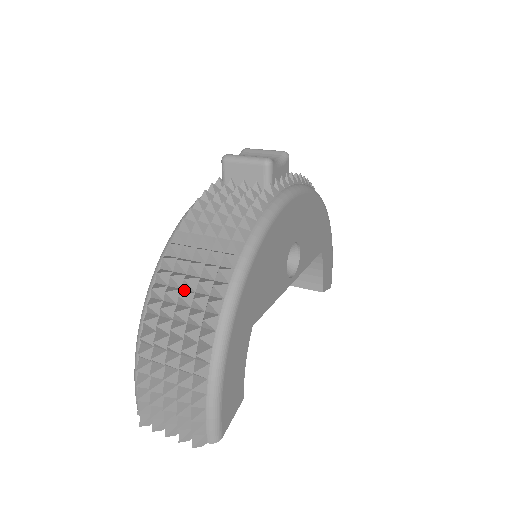
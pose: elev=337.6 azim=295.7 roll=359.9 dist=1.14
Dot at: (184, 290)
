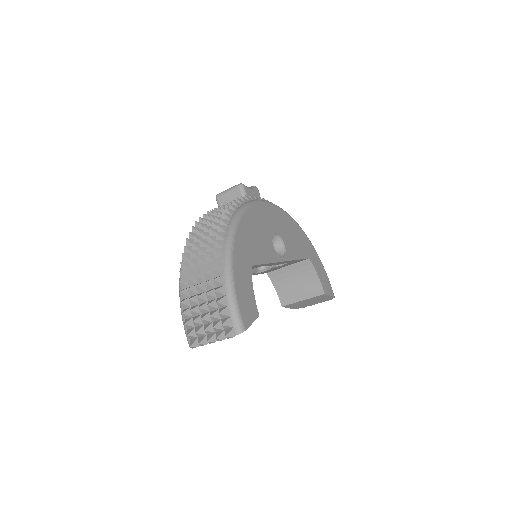
Dot at: occluded
